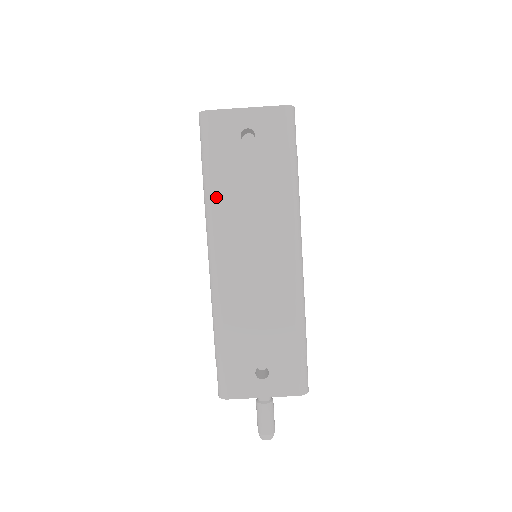
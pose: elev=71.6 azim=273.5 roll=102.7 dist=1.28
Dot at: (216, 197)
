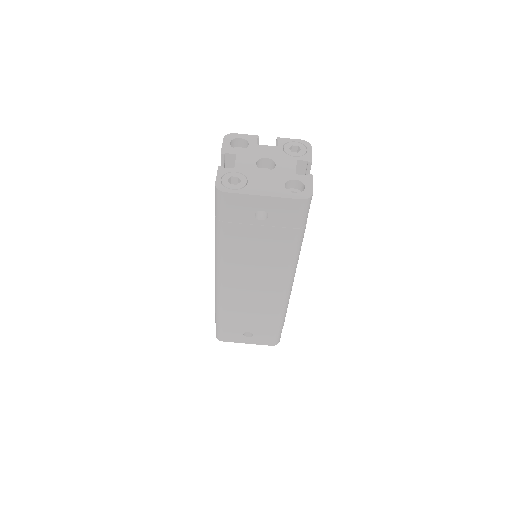
Dot at: (226, 250)
